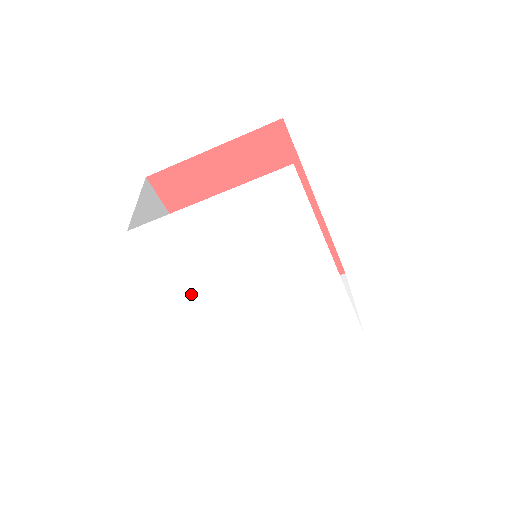
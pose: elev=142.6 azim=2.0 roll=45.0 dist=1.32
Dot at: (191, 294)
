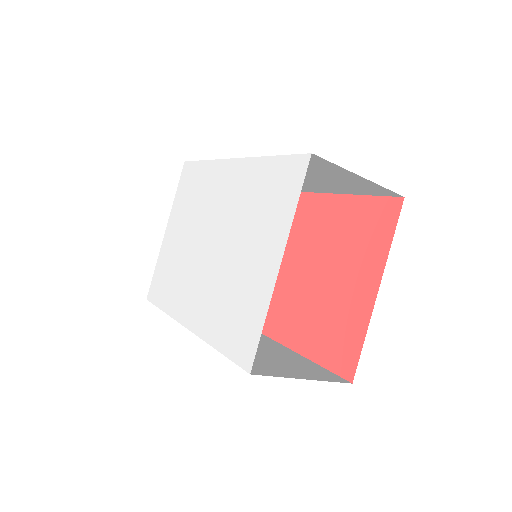
Dot at: (182, 306)
